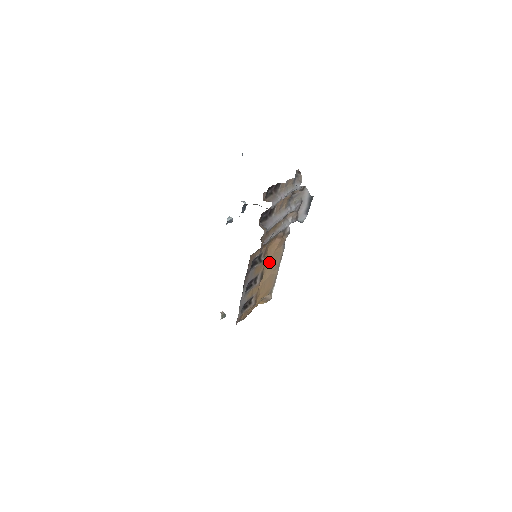
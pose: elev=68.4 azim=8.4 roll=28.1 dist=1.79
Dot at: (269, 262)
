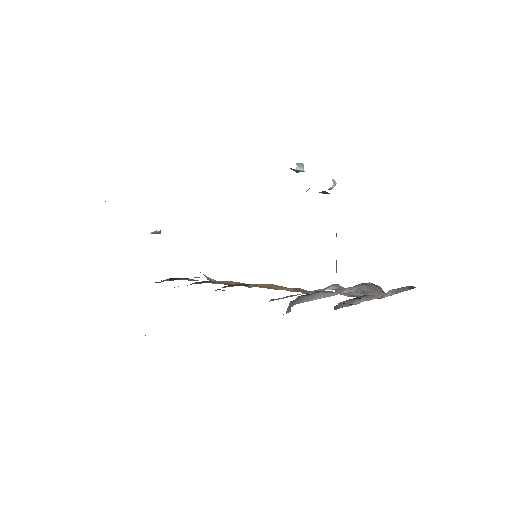
Dot at: (254, 284)
